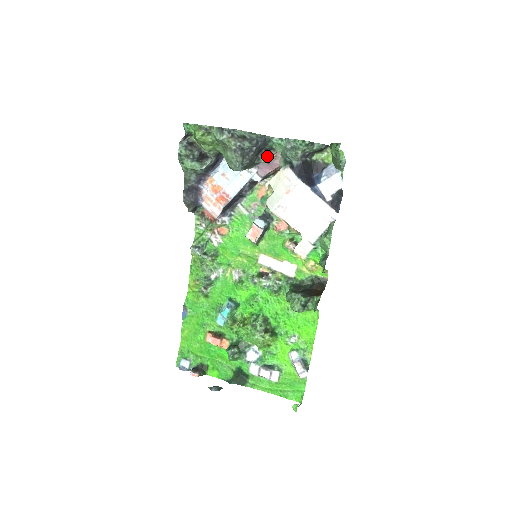
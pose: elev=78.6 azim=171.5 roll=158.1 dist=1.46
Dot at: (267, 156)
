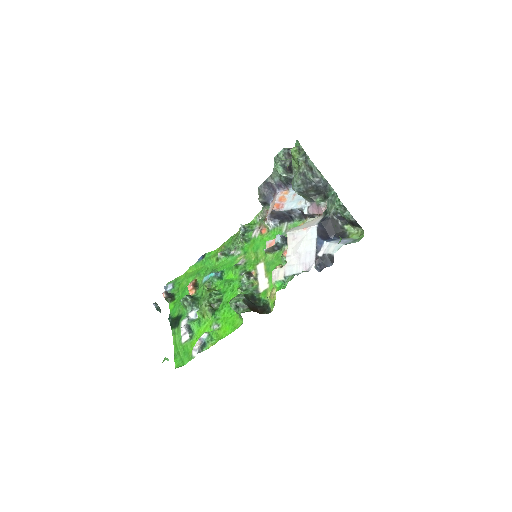
Dot at: (322, 200)
